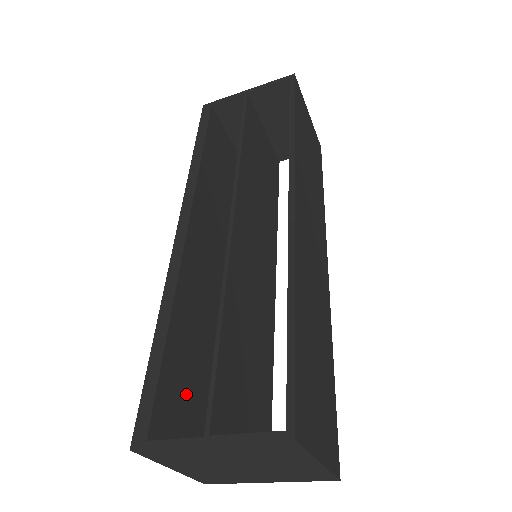
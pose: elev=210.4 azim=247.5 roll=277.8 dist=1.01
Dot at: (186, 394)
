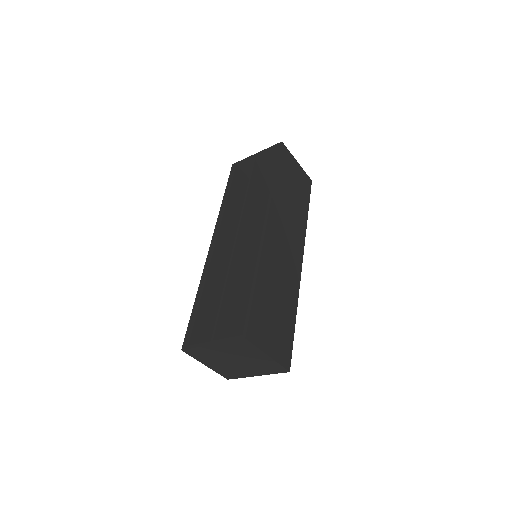
Dot at: (213, 329)
